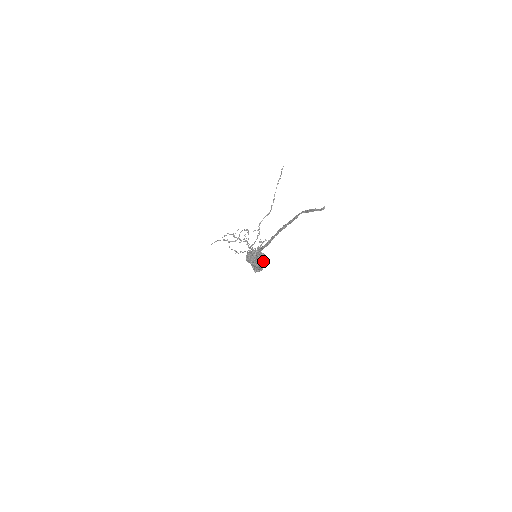
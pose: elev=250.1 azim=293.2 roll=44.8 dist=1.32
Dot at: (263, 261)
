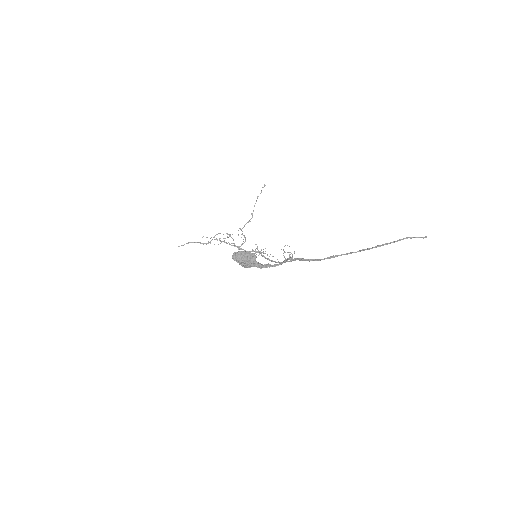
Dot at: occluded
